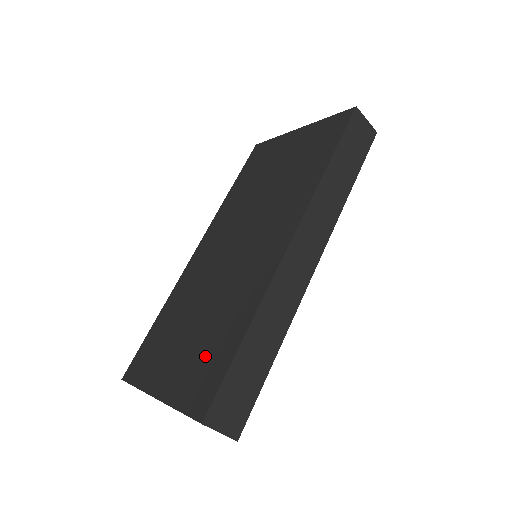
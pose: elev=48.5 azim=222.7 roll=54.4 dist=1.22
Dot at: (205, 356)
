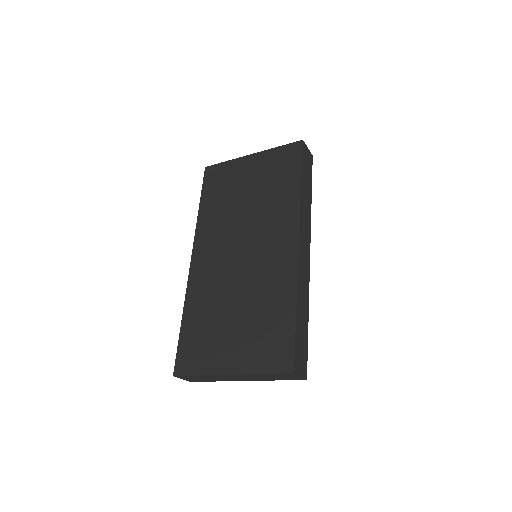
Dot at: (265, 333)
